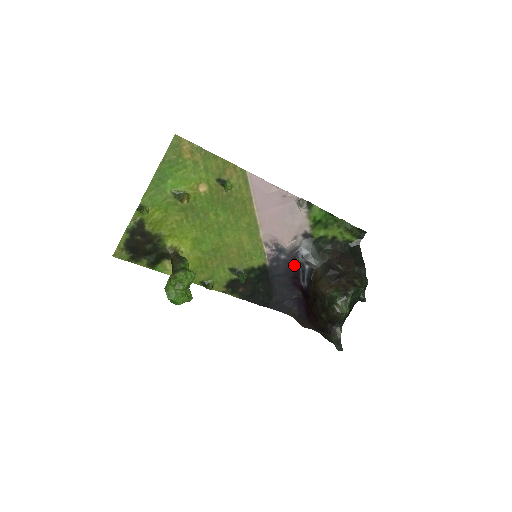
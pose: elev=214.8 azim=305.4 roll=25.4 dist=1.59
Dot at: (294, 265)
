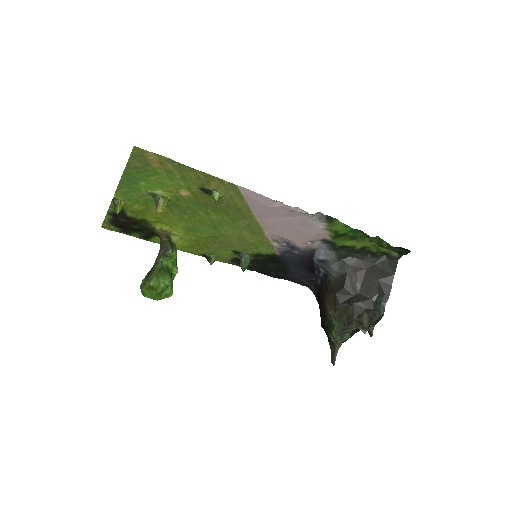
Dot at: (310, 261)
